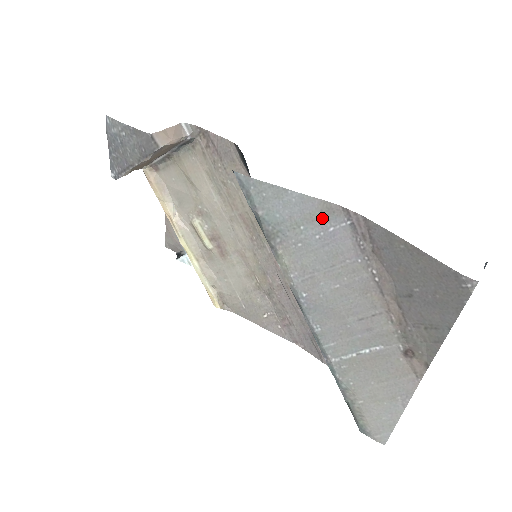
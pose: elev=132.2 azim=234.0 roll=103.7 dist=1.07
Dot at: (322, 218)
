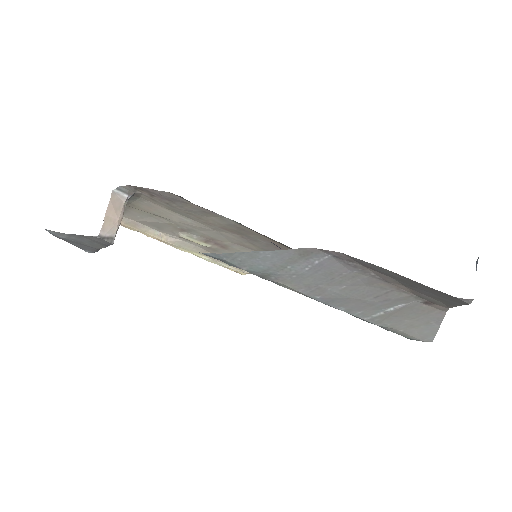
Dot at: (303, 258)
